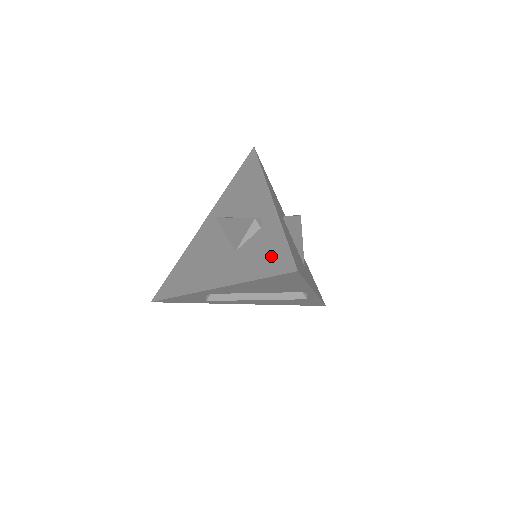
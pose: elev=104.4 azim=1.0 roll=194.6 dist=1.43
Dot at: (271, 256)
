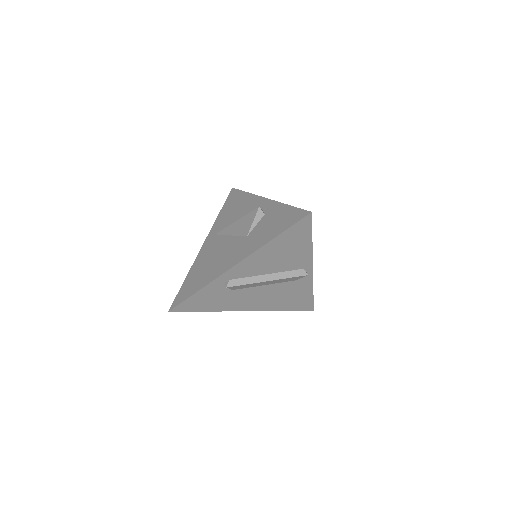
Dot at: (283, 219)
